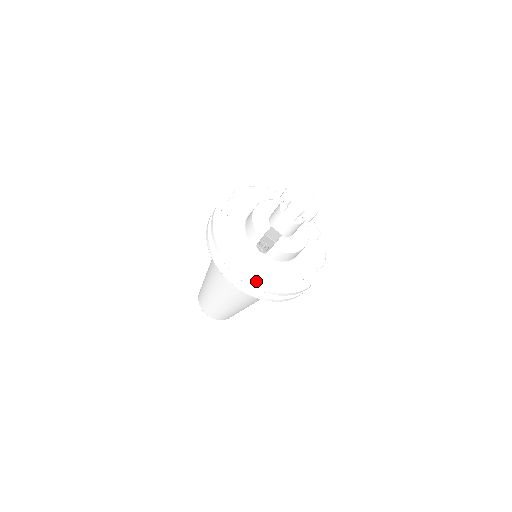
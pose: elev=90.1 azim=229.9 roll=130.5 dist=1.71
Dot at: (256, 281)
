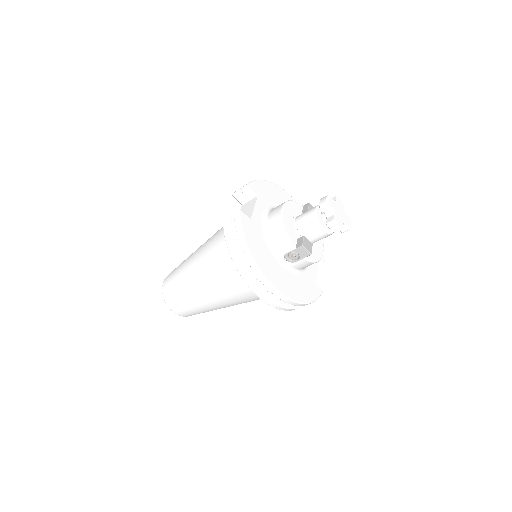
Dot at: (289, 295)
